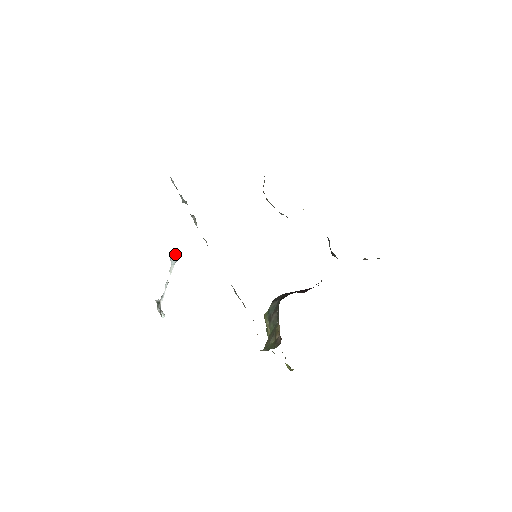
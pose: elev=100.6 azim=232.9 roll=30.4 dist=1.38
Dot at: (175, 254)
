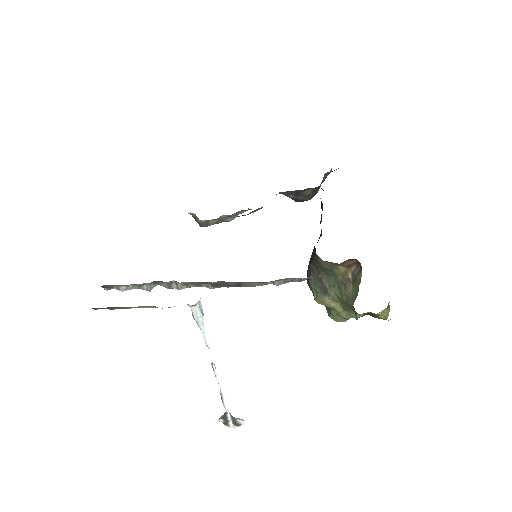
Dot at: (196, 306)
